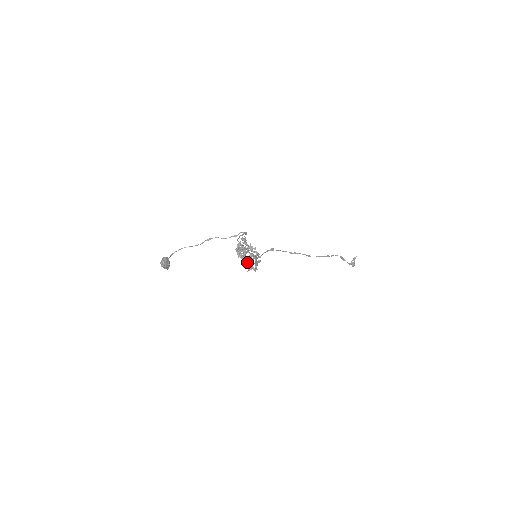
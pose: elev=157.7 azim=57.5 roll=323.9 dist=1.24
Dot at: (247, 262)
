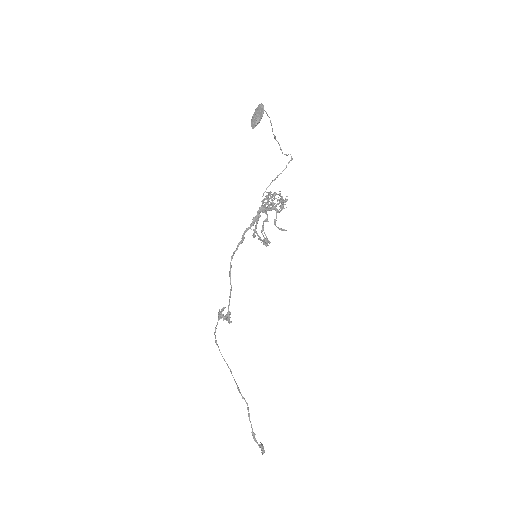
Dot at: (276, 217)
